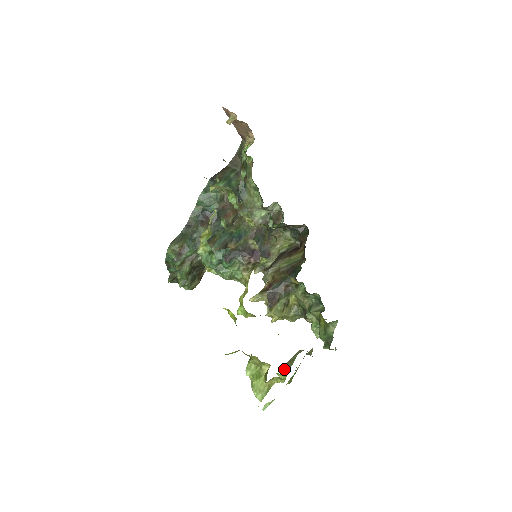
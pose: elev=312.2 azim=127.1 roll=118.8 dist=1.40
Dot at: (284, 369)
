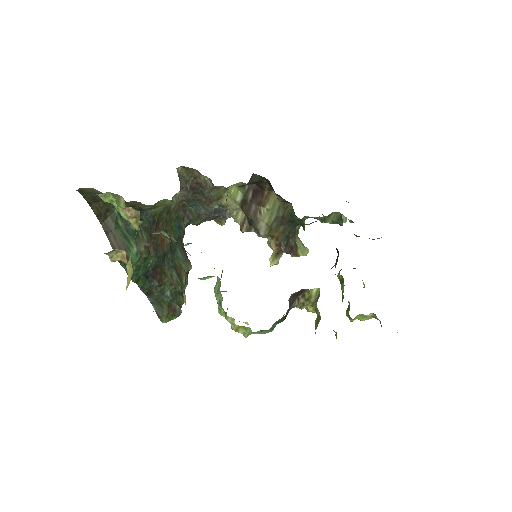
Dot at: occluded
